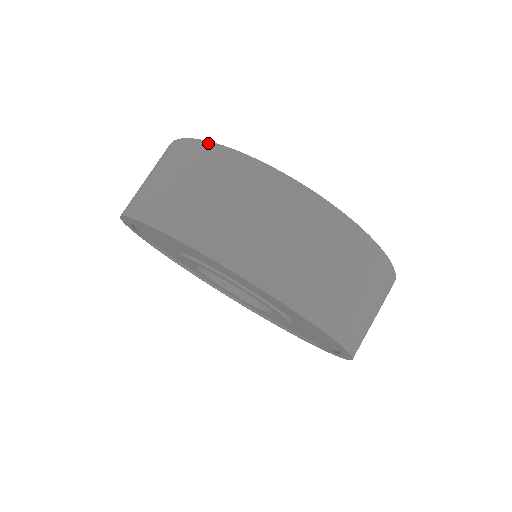
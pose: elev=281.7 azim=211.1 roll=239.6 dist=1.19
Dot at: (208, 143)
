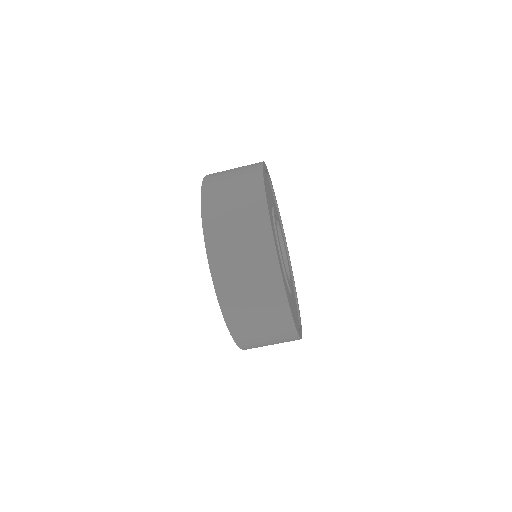
Dot at: (264, 191)
